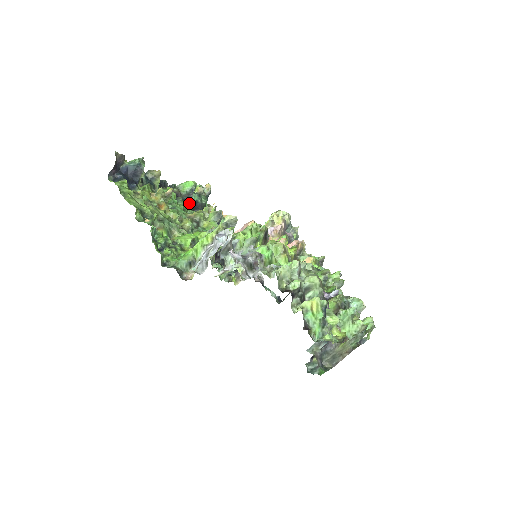
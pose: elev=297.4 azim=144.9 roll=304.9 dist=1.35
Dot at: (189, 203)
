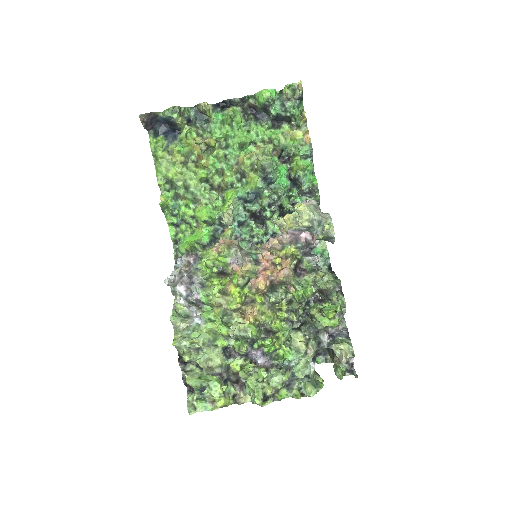
Dot at: (268, 117)
